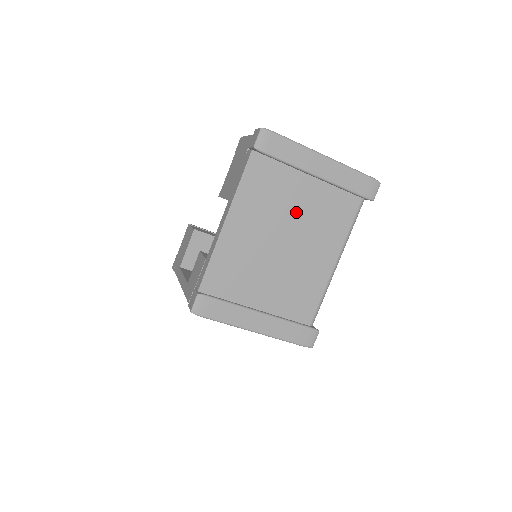
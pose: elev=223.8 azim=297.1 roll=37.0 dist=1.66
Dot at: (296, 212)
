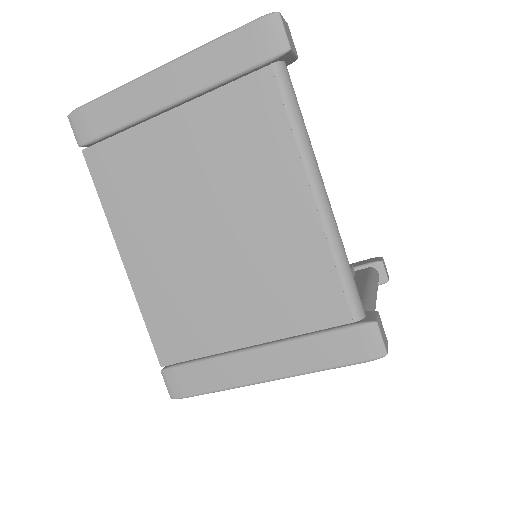
Dot at: (193, 175)
